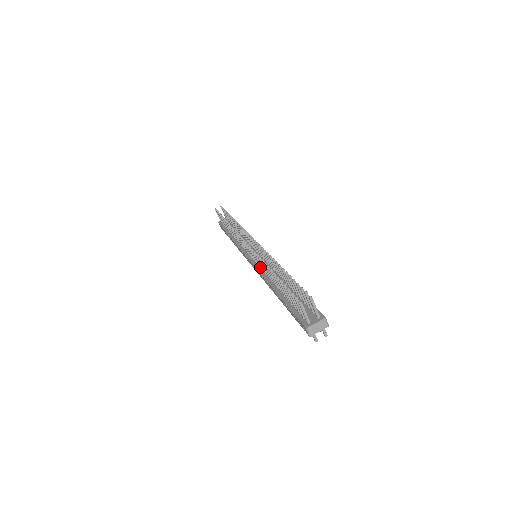
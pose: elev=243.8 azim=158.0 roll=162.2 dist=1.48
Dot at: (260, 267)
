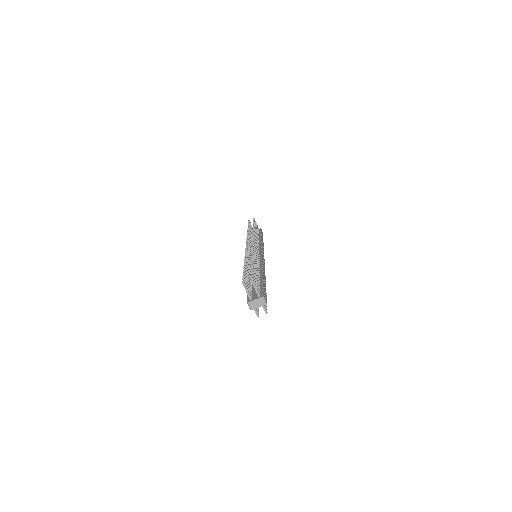
Dot at: occluded
